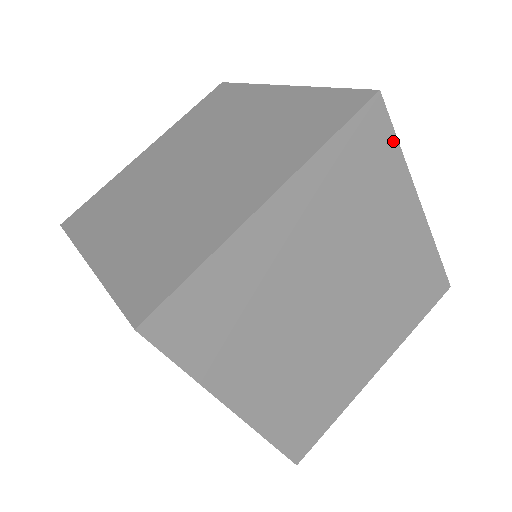
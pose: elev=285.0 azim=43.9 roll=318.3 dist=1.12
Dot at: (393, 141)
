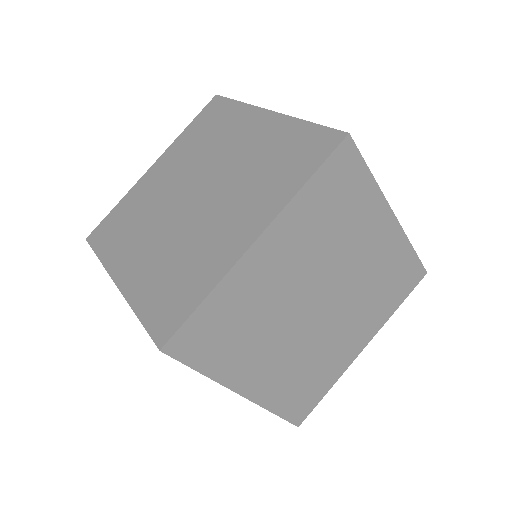
Dot at: (364, 170)
